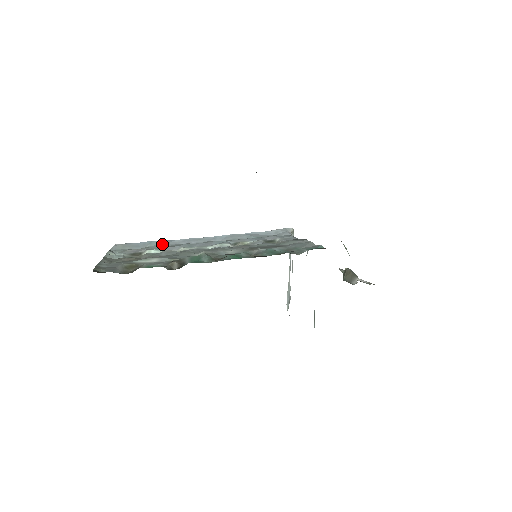
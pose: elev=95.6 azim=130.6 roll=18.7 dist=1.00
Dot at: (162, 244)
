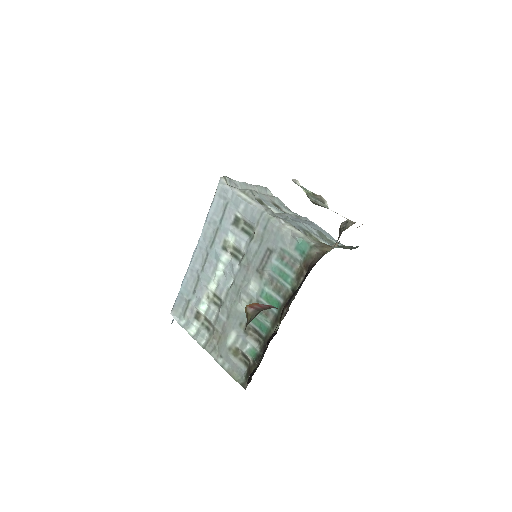
Dot at: (188, 287)
